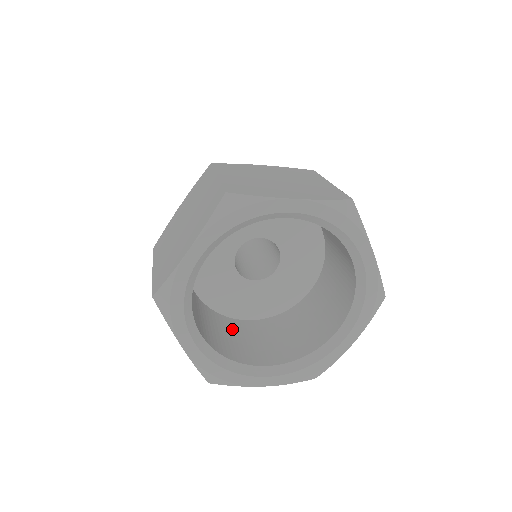
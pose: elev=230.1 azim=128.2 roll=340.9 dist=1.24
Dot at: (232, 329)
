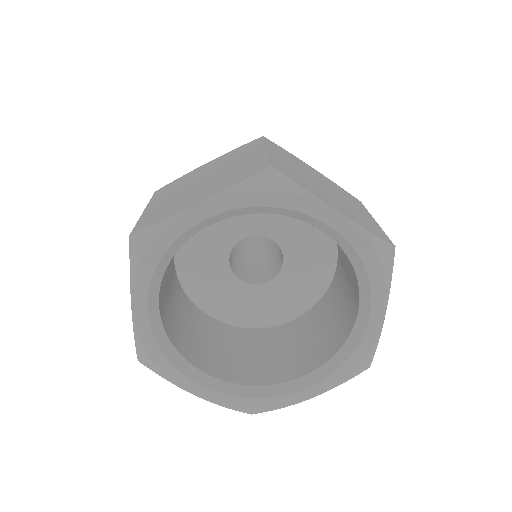
Dot at: (267, 342)
